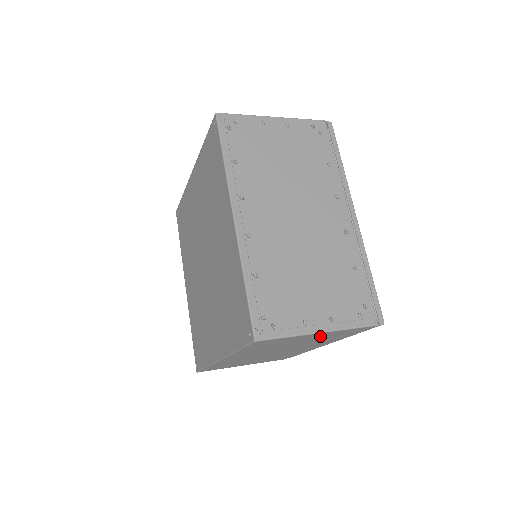
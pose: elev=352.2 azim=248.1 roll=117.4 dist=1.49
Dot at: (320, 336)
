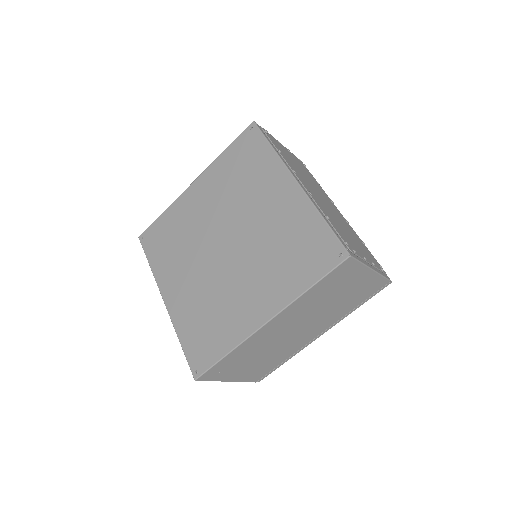
Dot at: (360, 285)
